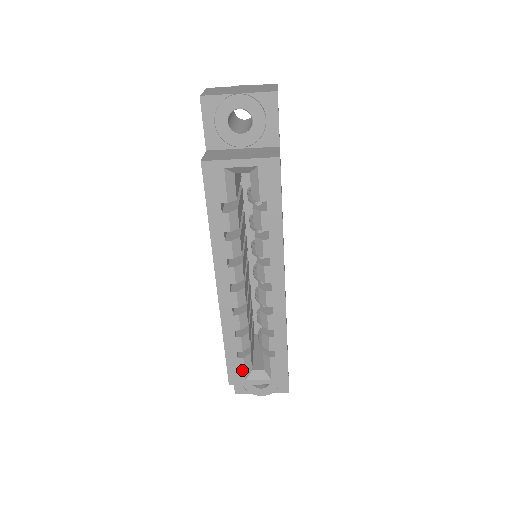
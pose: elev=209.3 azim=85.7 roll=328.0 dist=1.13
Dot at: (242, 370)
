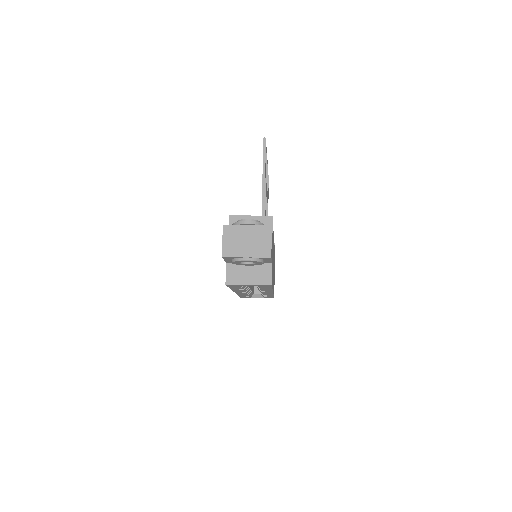
Dot at: (248, 297)
